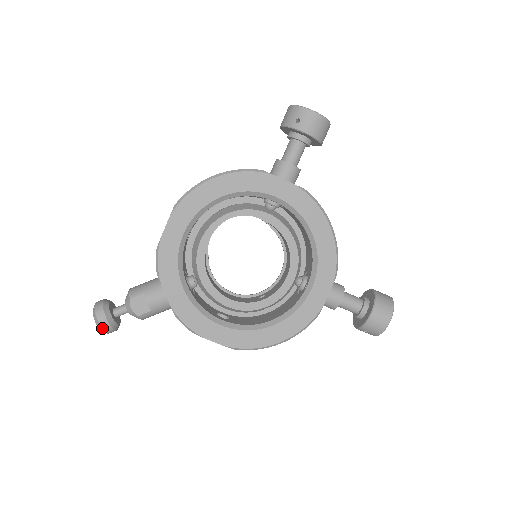
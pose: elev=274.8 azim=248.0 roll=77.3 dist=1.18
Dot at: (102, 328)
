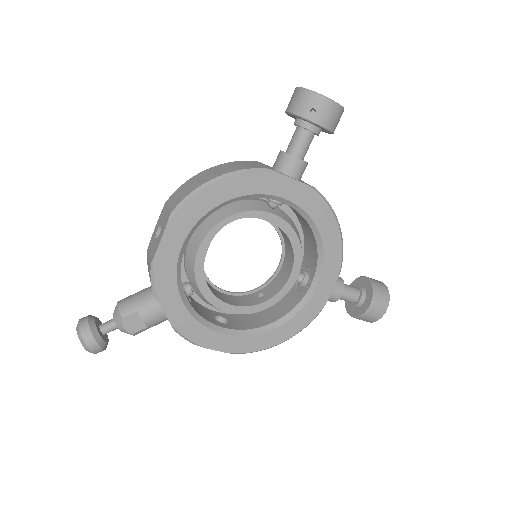
Dot at: (92, 352)
